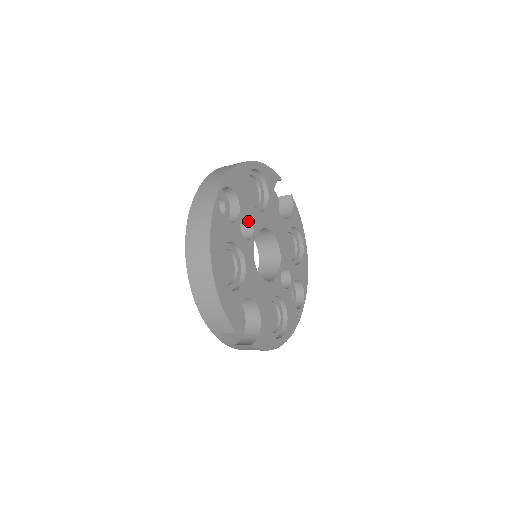
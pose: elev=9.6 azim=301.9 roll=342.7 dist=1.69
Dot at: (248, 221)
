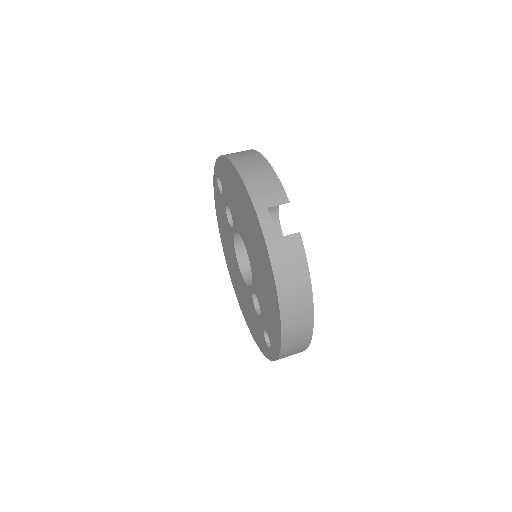
Dot at: occluded
